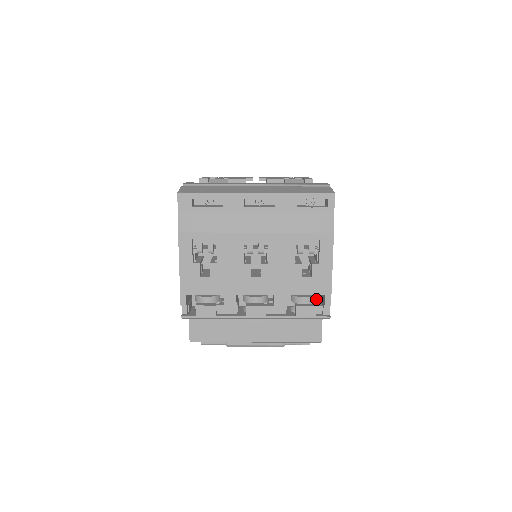
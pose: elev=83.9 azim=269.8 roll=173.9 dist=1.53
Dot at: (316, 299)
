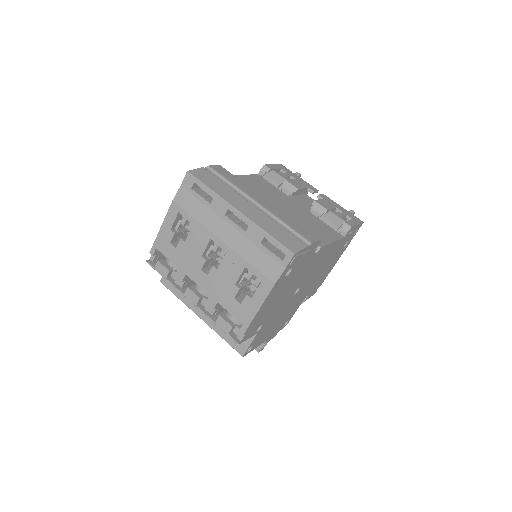
Dot at: occluded
